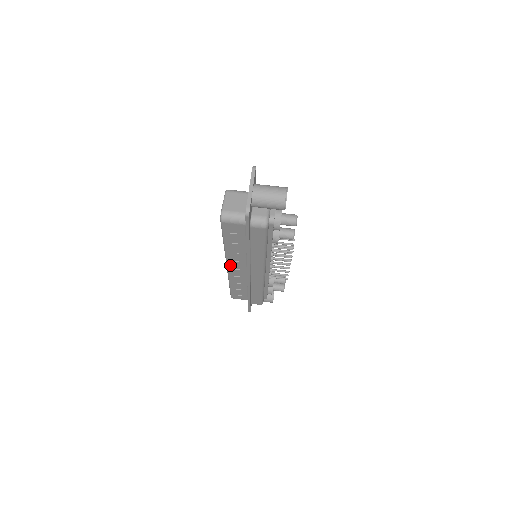
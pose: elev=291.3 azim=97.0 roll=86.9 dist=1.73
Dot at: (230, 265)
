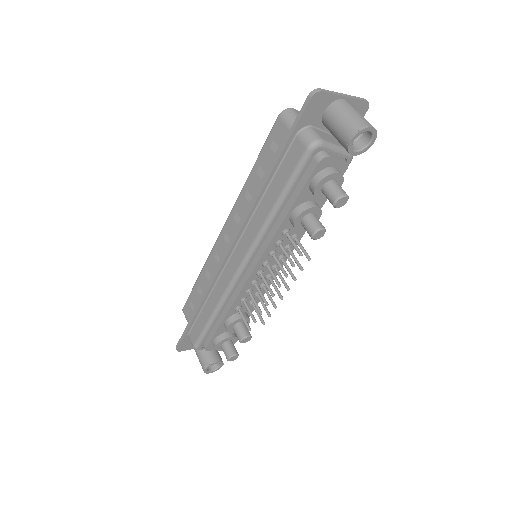
Dot at: (227, 226)
